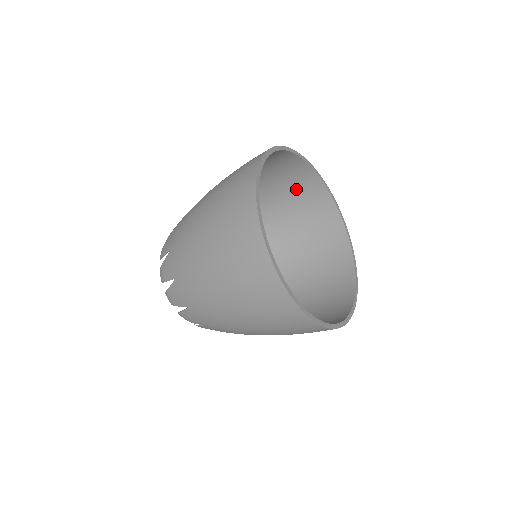
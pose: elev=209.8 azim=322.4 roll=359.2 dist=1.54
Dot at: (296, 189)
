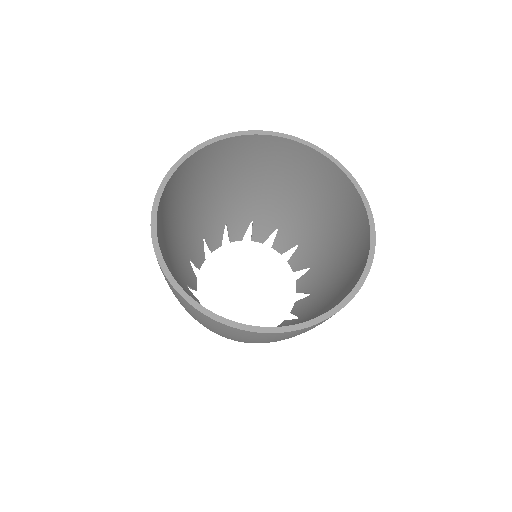
Dot at: (274, 158)
